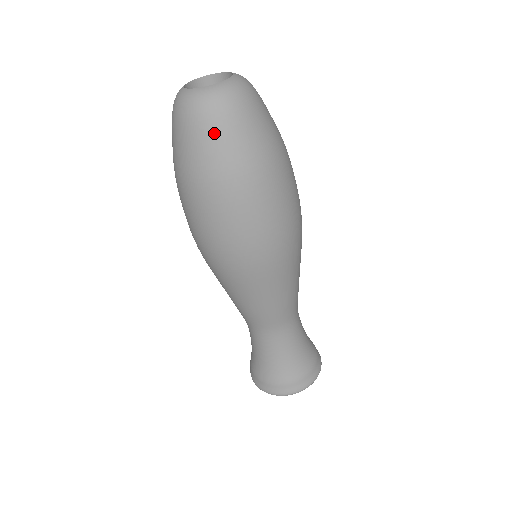
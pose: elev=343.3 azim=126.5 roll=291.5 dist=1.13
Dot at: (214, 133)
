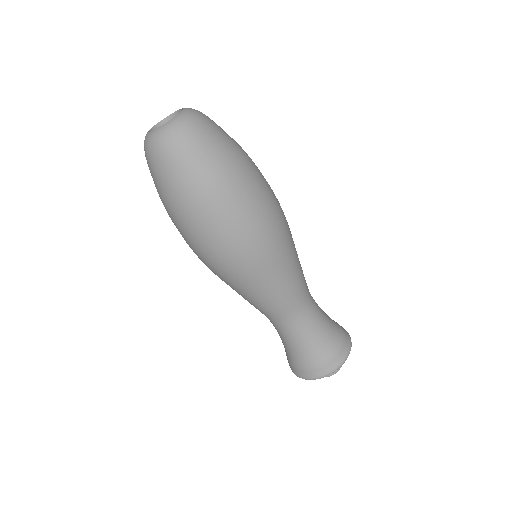
Dot at: (188, 153)
